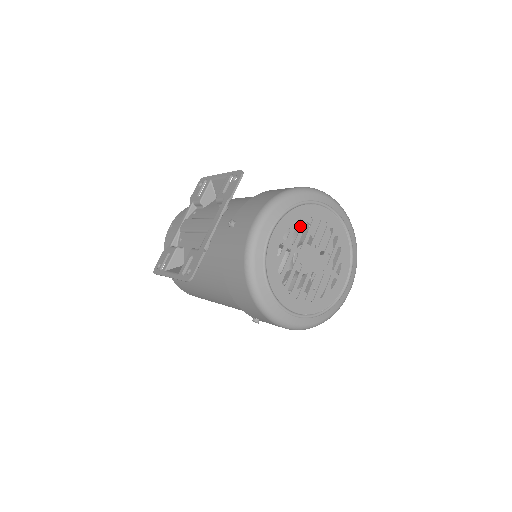
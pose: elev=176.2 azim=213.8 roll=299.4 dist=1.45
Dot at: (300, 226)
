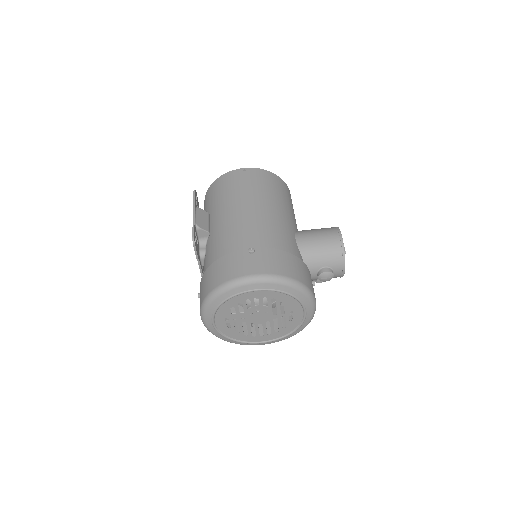
Dot at: occluded
